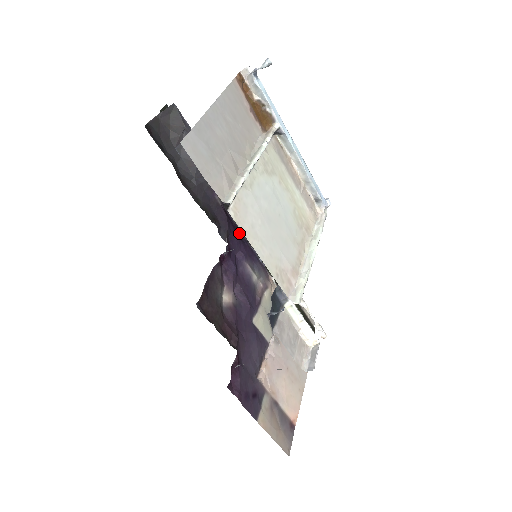
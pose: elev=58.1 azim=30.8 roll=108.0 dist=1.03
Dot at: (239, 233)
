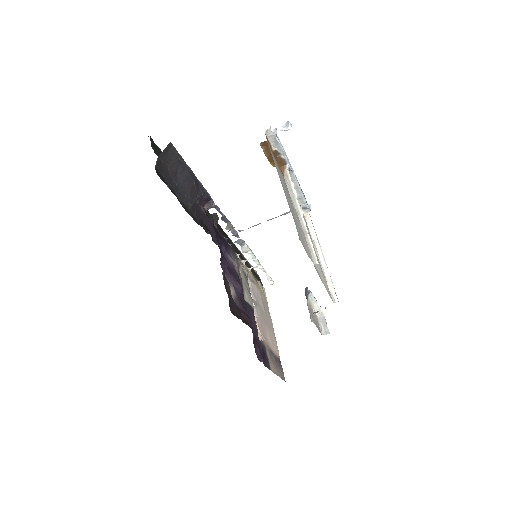
Dot at: (216, 230)
